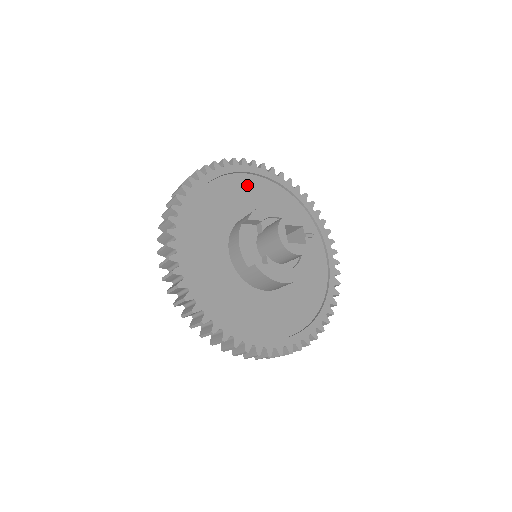
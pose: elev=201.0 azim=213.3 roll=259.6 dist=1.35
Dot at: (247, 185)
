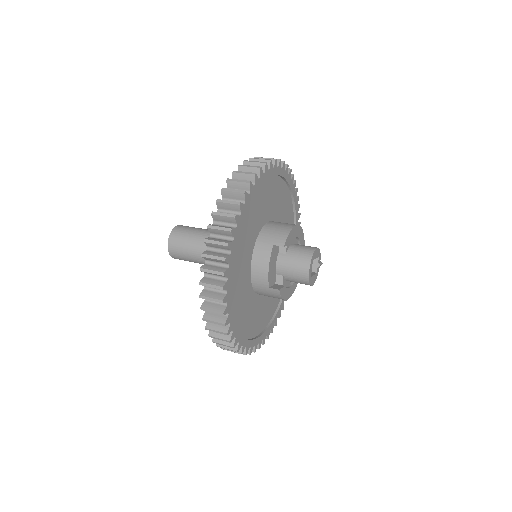
Dot at: (271, 188)
